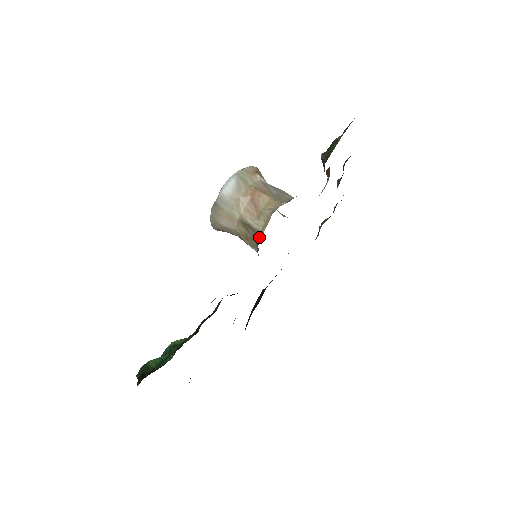
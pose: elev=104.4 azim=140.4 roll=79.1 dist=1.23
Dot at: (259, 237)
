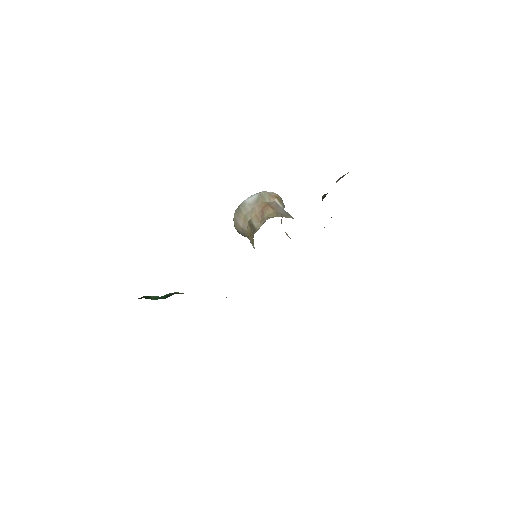
Dot at: occluded
